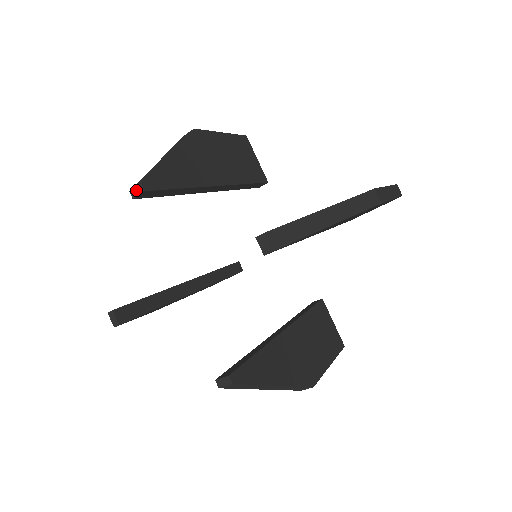
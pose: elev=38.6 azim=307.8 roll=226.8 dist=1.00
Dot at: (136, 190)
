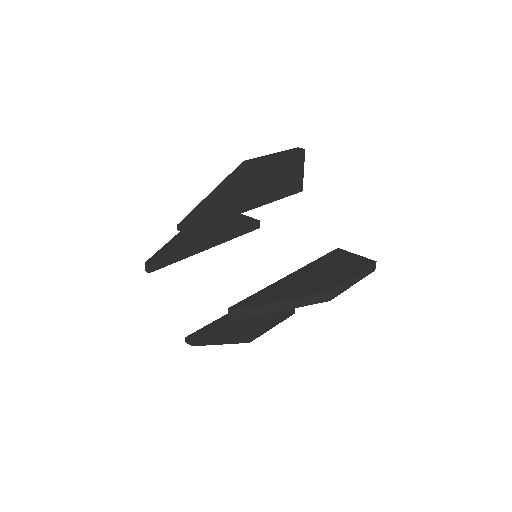
Dot at: (146, 268)
